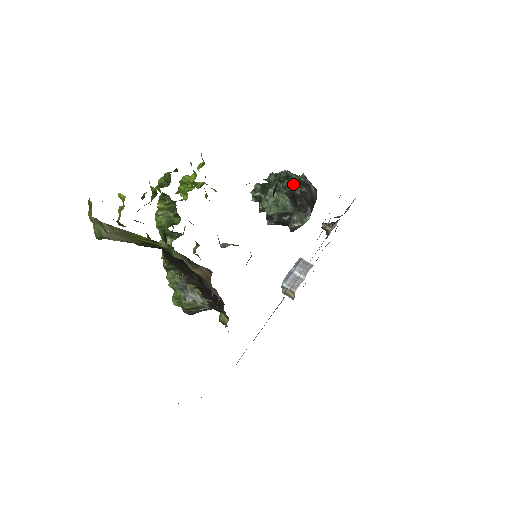
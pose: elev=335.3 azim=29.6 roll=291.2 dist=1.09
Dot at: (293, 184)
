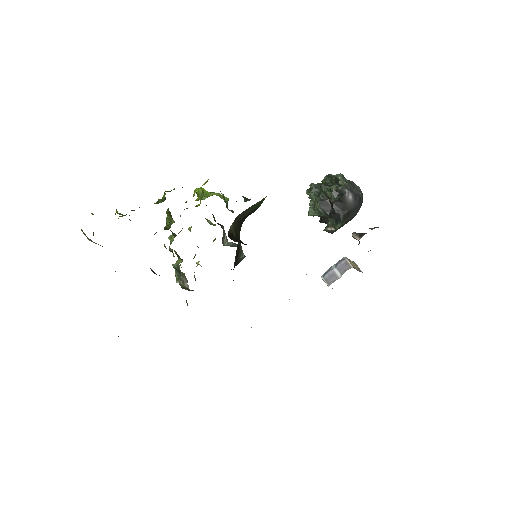
Dot at: (330, 192)
